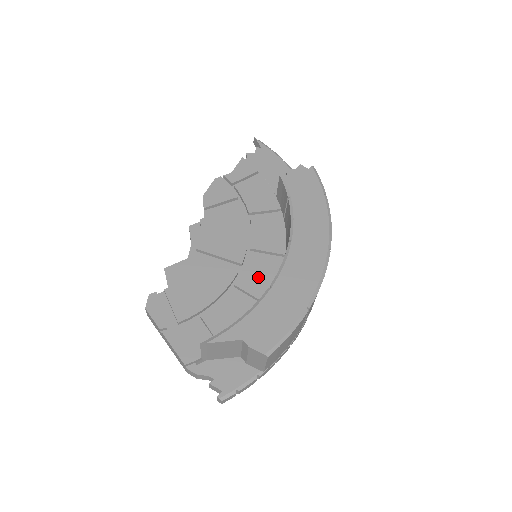
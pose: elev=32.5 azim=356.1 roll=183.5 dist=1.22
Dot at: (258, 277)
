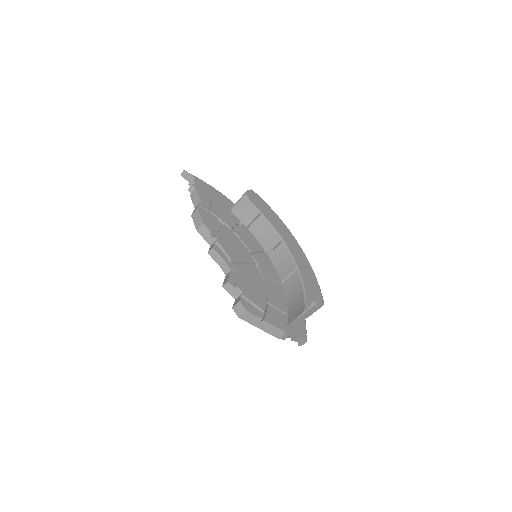
Dot at: (267, 268)
